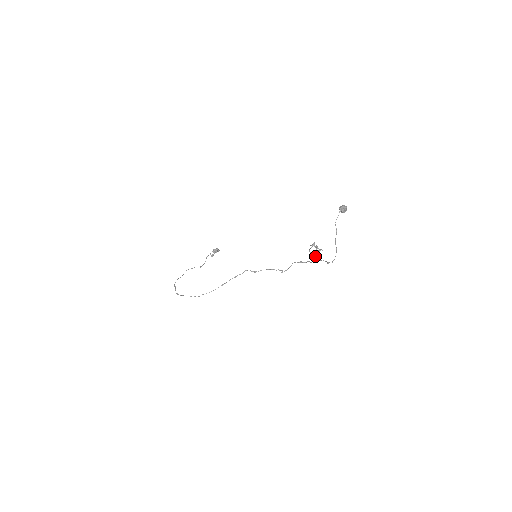
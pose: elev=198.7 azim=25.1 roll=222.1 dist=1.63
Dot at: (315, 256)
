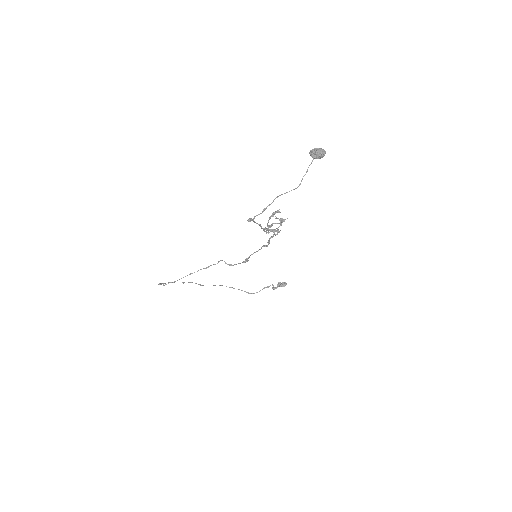
Dot at: (268, 228)
